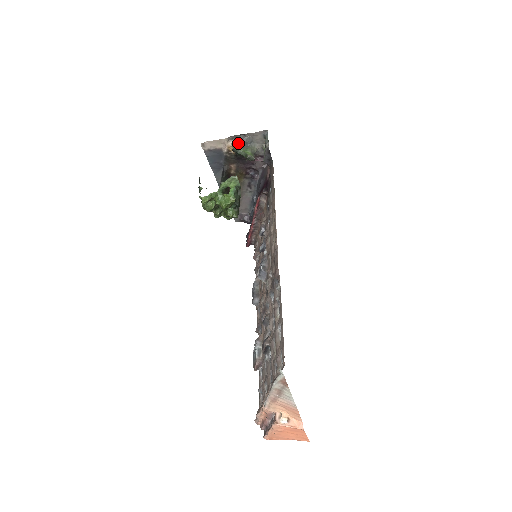
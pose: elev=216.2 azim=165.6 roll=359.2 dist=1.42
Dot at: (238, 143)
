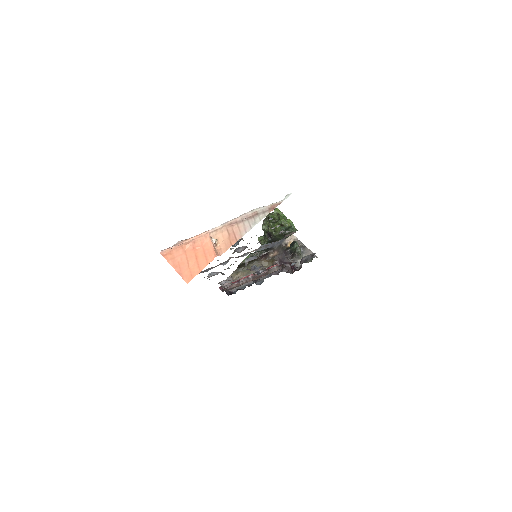
Dot at: occluded
